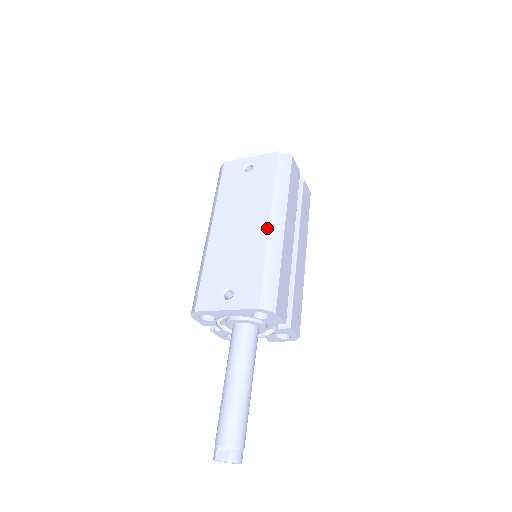
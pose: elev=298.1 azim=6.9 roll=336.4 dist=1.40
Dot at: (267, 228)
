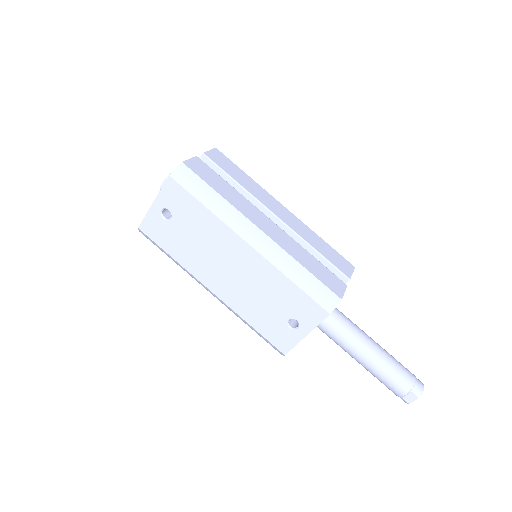
Dot at: (254, 251)
